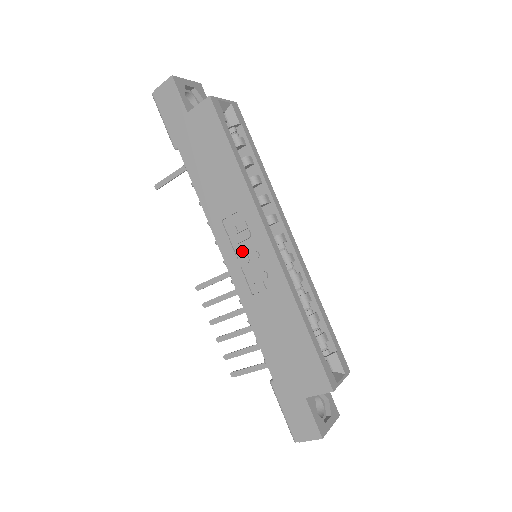
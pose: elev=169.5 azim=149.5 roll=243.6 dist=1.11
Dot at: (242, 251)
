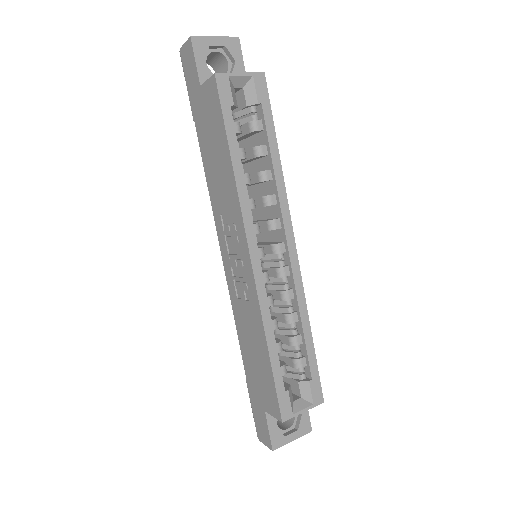
Dot at: (233, 253)
